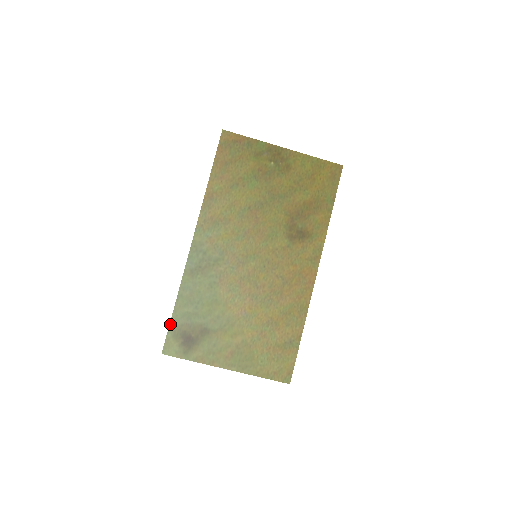
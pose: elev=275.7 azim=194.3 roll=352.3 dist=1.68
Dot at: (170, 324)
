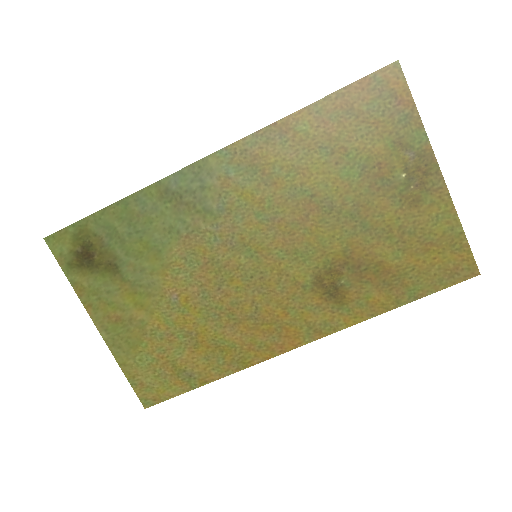
Dot at: (84, 219)
